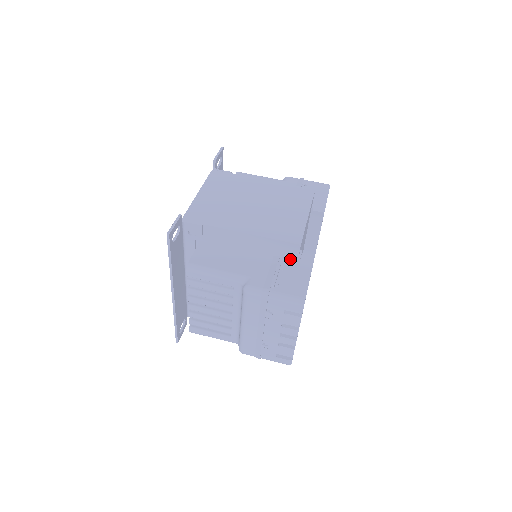
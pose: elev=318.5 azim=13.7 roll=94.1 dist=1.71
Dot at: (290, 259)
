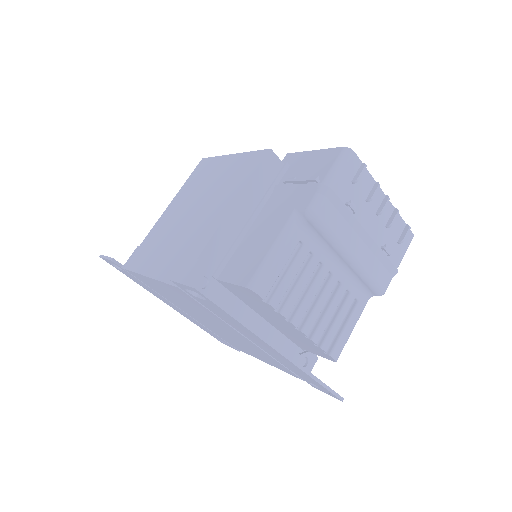
Dot at: (283, 175)
